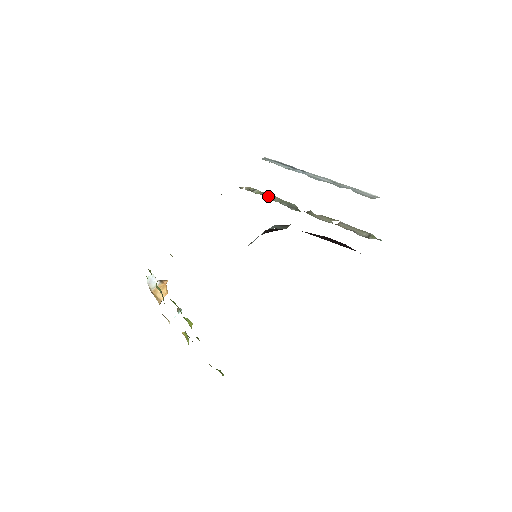
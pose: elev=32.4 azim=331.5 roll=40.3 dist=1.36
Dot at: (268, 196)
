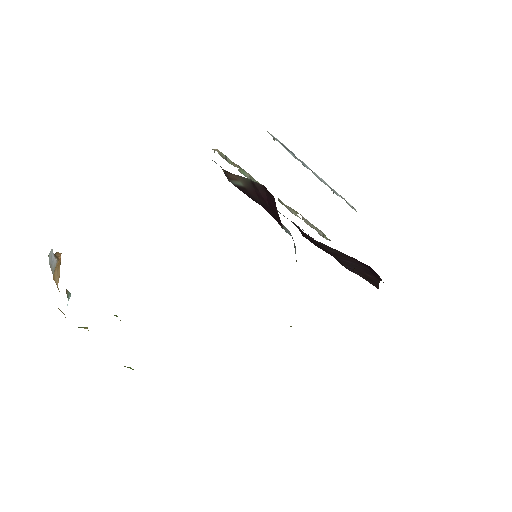
Dot at: (242, 170)
